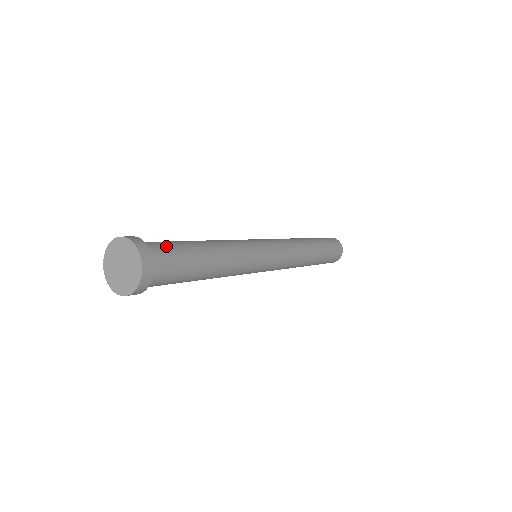
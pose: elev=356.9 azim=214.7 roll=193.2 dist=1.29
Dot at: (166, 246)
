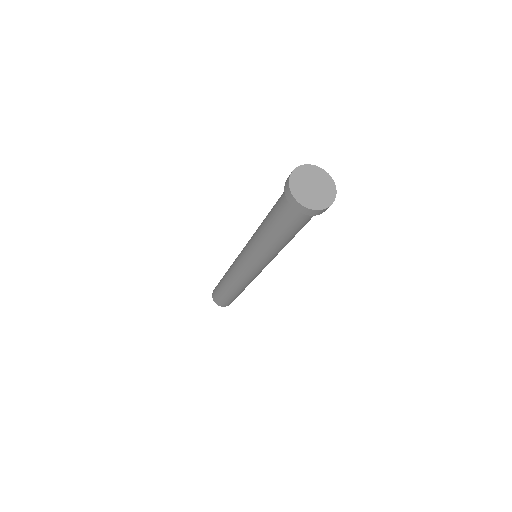
Dot at: occluded
